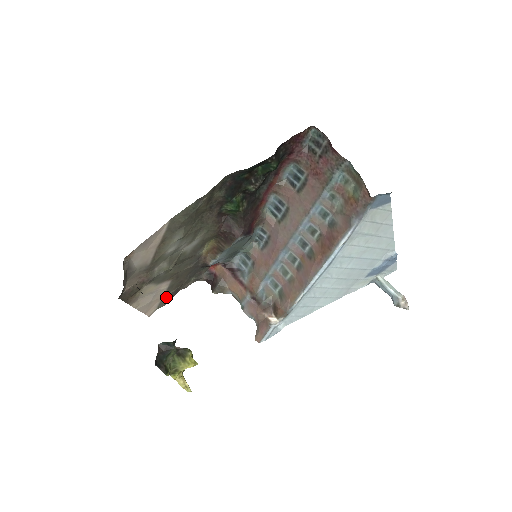
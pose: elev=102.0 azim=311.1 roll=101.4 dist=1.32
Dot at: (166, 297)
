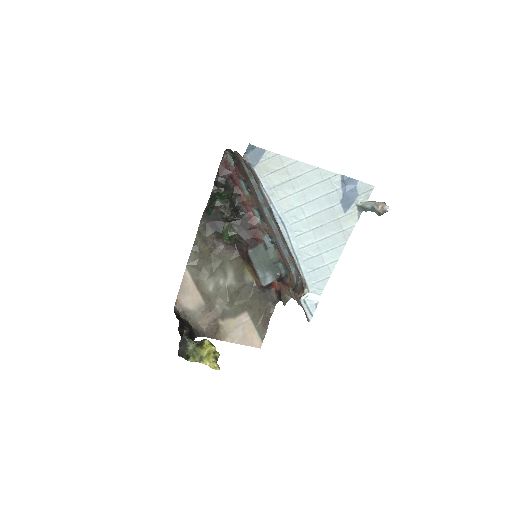
Dot at: (259, 327)
